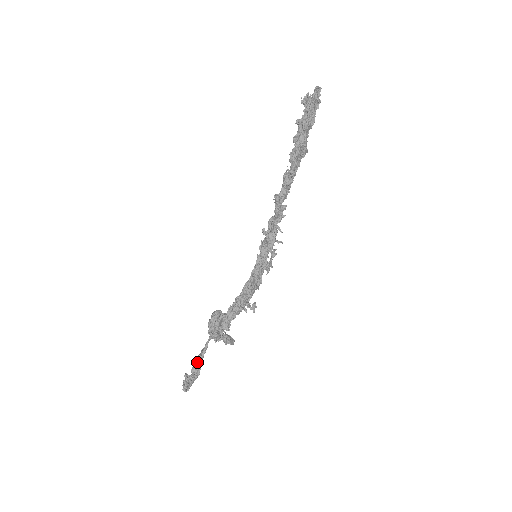
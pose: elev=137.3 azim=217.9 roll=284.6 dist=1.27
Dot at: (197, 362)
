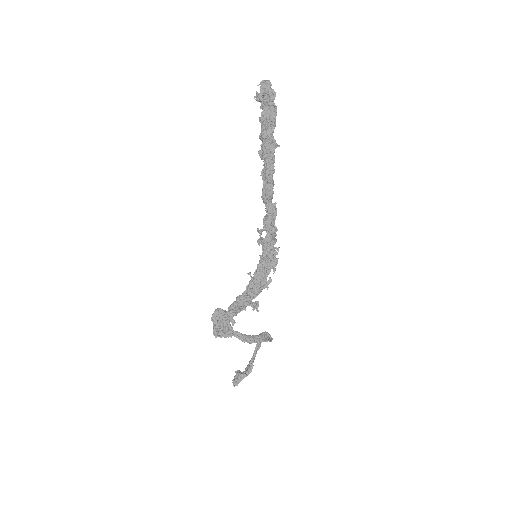
Dot at: (250, 360)
